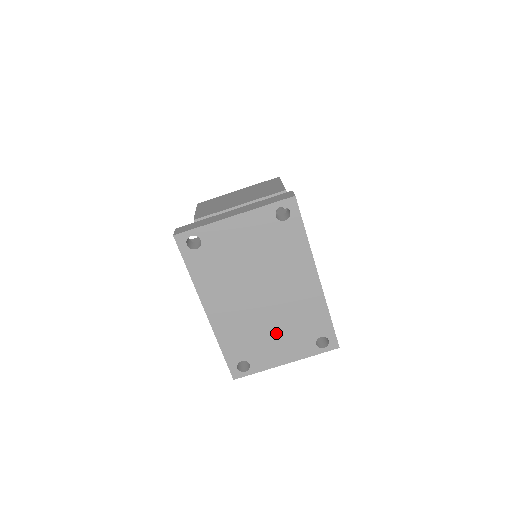
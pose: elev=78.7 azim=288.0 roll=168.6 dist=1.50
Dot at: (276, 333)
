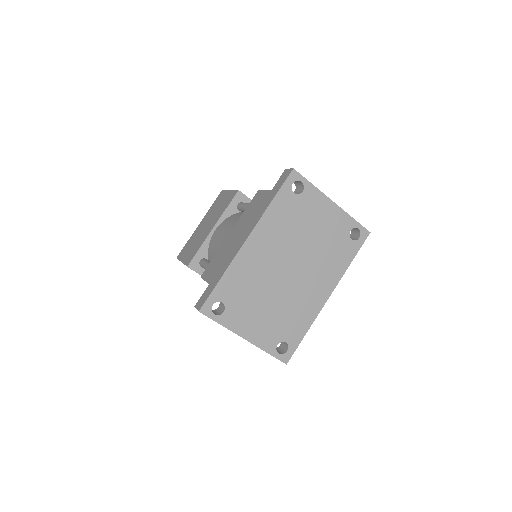
Dot at: (266, 307)
